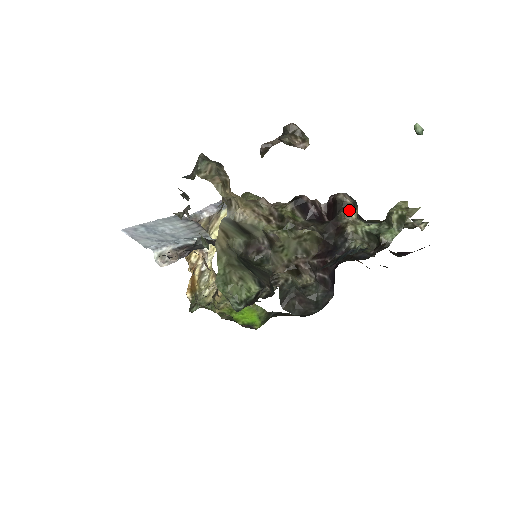
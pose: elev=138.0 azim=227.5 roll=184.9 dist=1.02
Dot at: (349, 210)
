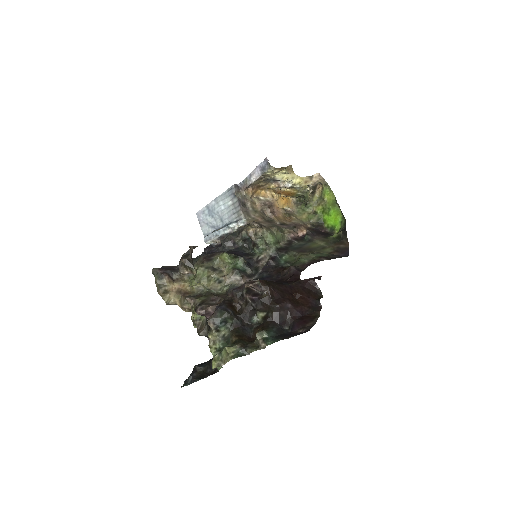
Dot at: (210, 335)
